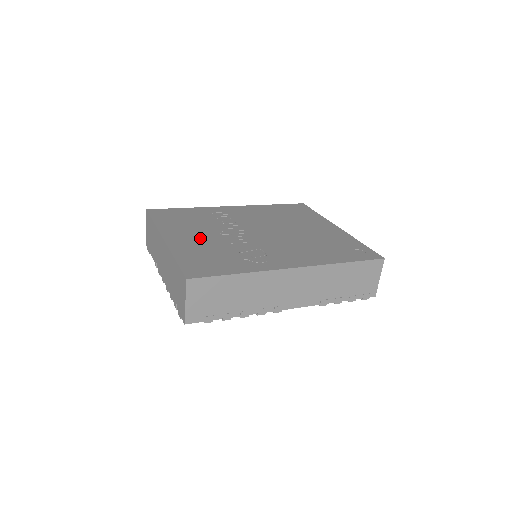
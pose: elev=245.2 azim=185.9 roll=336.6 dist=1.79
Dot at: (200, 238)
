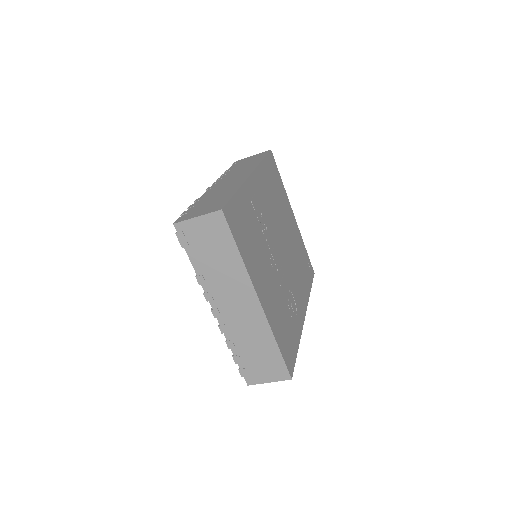
Dot at: (270, 285)
